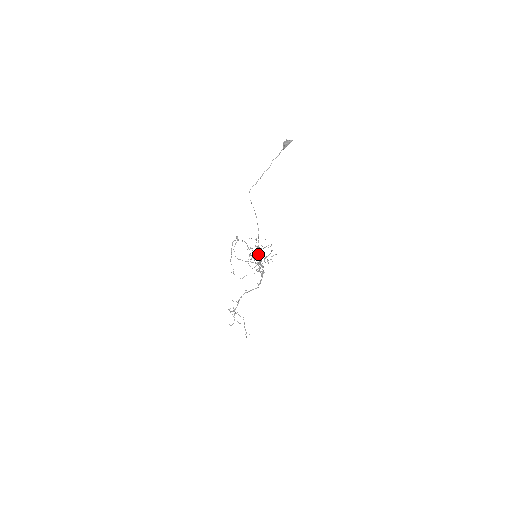
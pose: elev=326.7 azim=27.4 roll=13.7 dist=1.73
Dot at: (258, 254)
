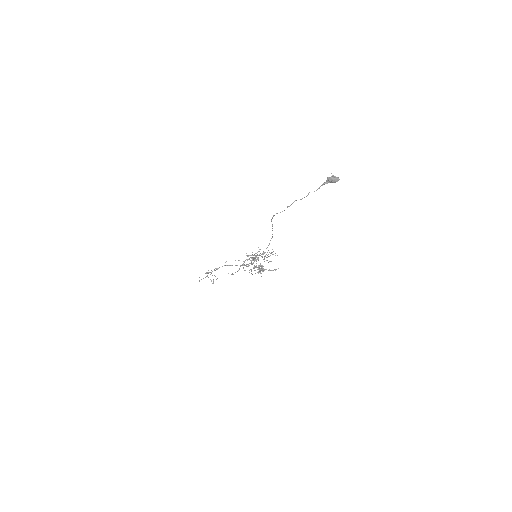
Dot at: occluded
